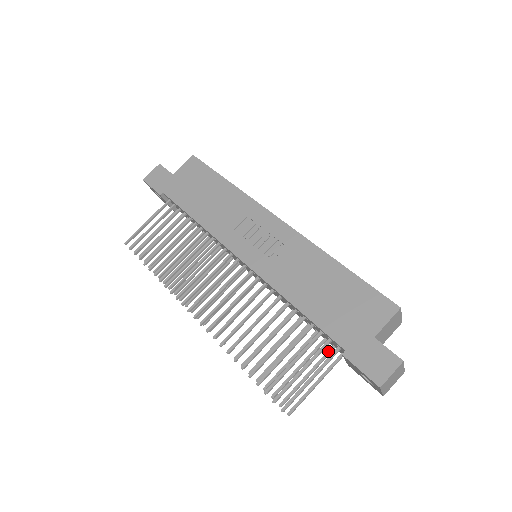
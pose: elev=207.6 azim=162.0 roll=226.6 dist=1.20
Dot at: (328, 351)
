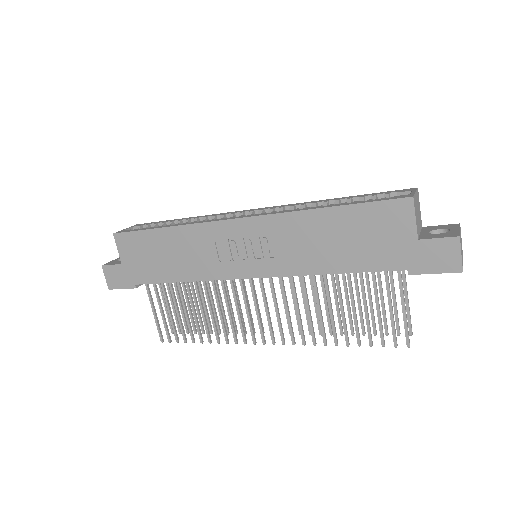
Dot at: occluded
